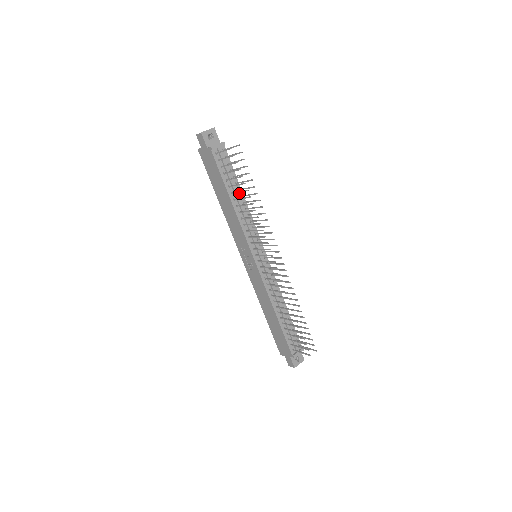
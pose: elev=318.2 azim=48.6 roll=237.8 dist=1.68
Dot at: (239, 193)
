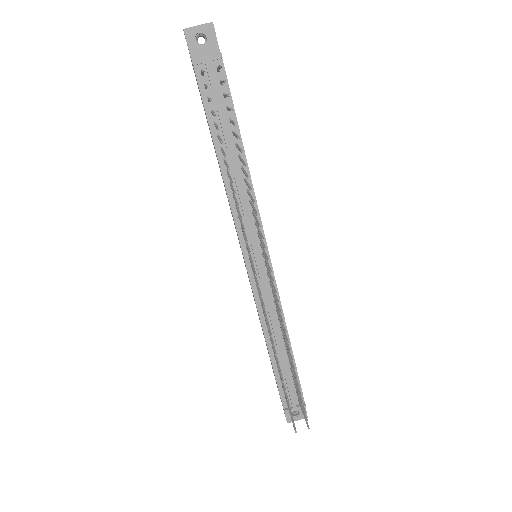
Dot at: (237, 151)
